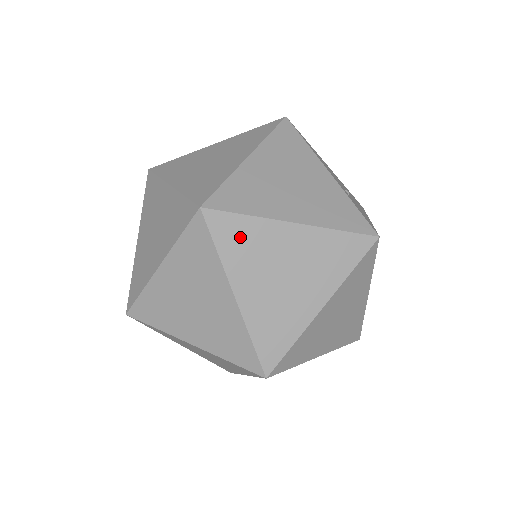
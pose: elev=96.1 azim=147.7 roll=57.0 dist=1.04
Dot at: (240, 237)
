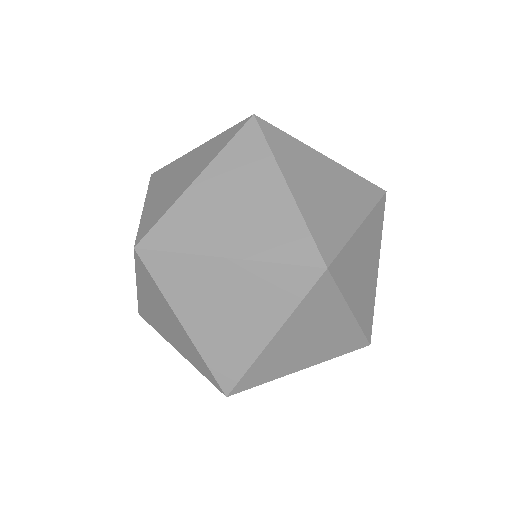
Dot at: (179, 228)
